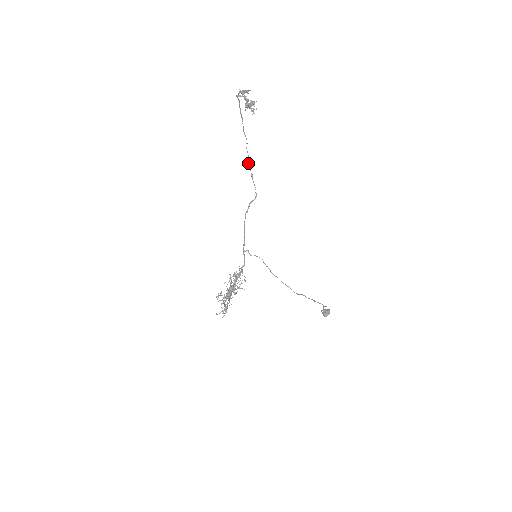
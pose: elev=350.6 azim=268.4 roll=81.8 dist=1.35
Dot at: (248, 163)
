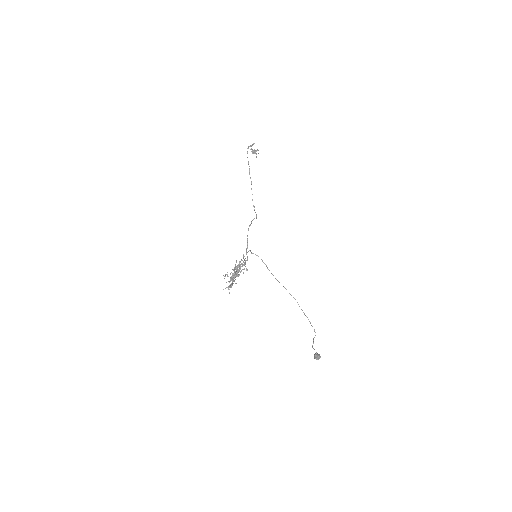
Dot at: occluded
